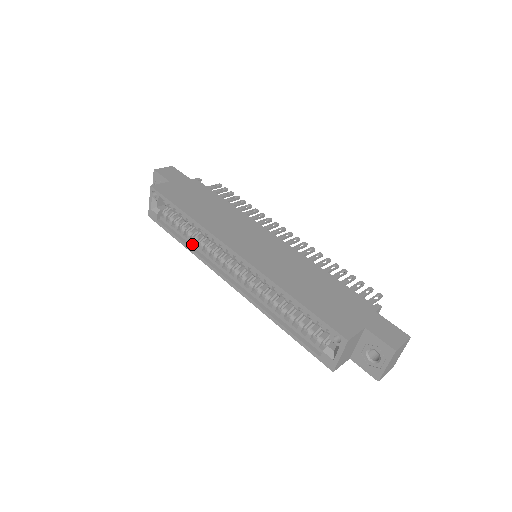
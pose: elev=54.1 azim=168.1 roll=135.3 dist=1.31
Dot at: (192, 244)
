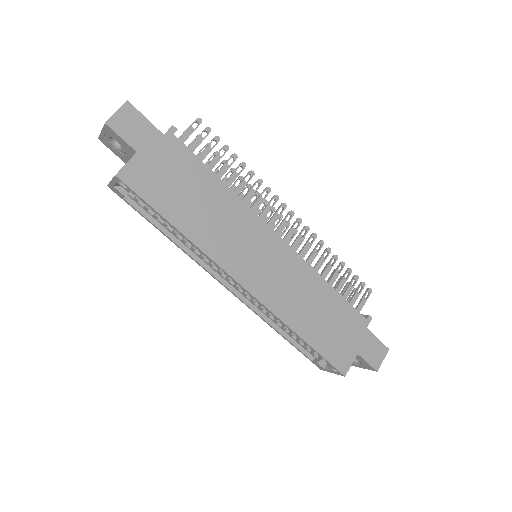
Dot at: (179, 239)
